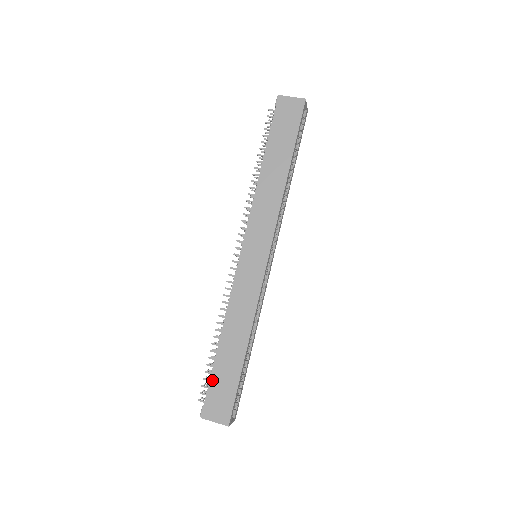
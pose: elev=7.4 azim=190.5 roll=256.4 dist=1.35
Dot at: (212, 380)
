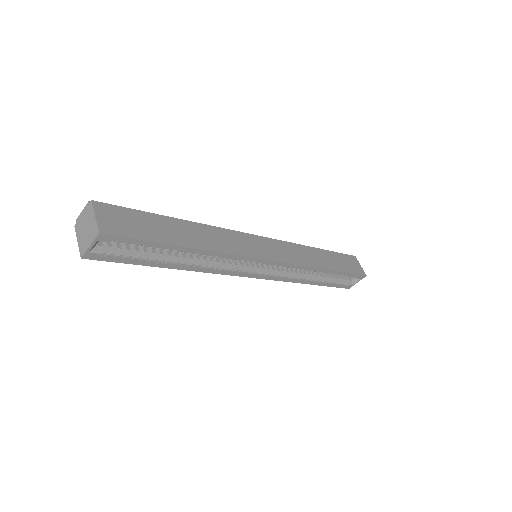
Dot at: (141, 213)
